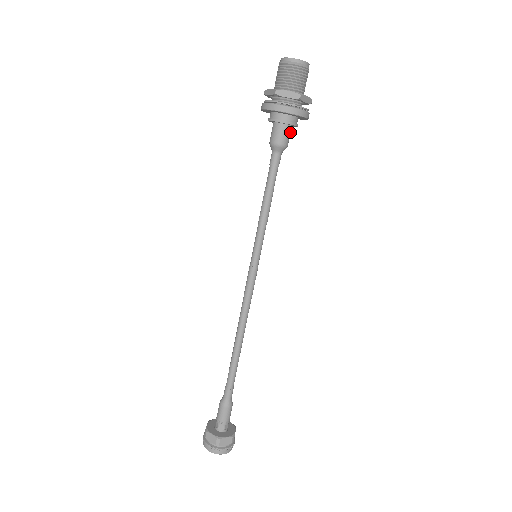
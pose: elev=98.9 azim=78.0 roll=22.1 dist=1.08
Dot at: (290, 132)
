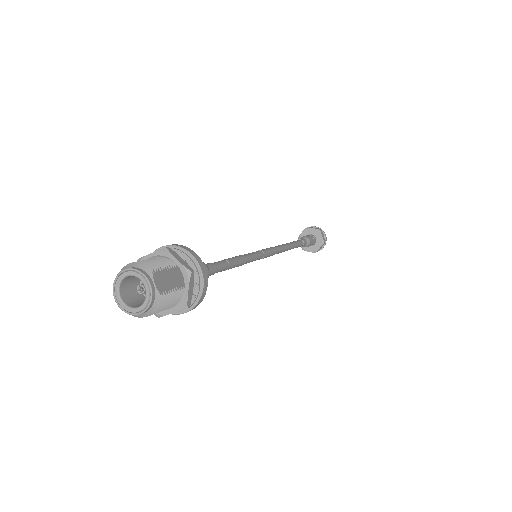
Dot at: occluded
